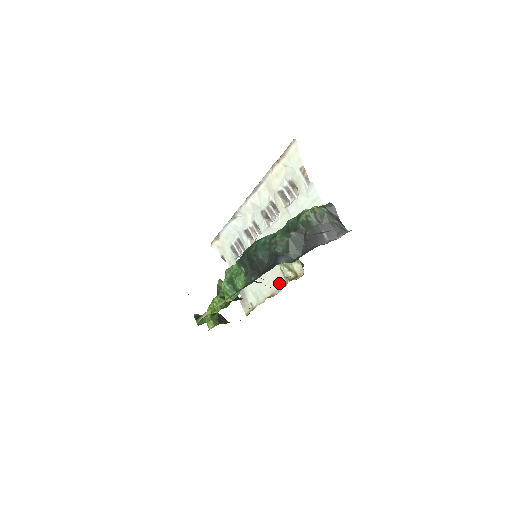
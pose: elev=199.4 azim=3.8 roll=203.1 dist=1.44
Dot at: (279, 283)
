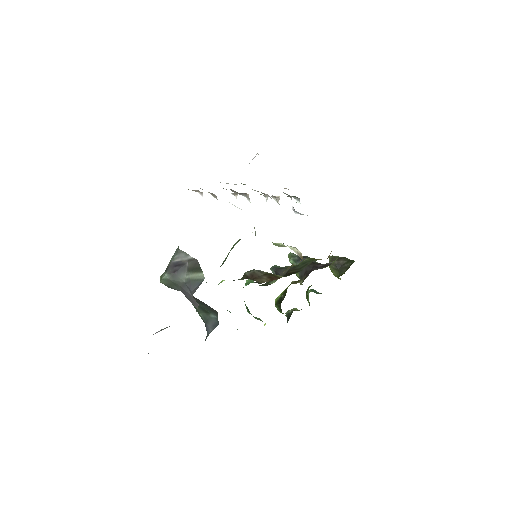
Dot at: occluded
